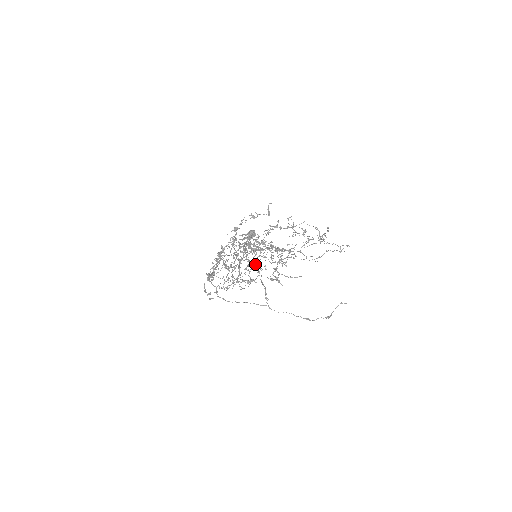
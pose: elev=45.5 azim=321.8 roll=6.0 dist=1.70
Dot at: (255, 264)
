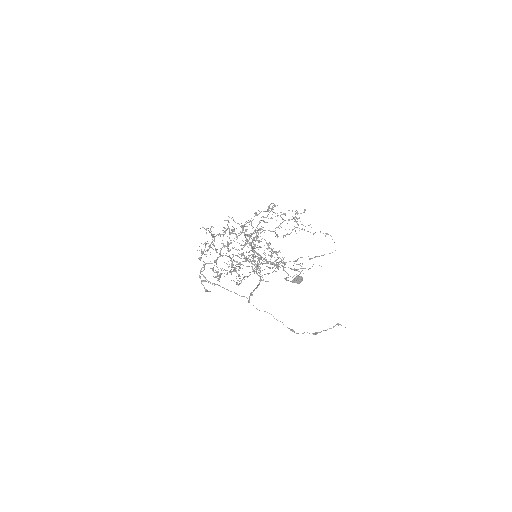
Dot at: occluded
